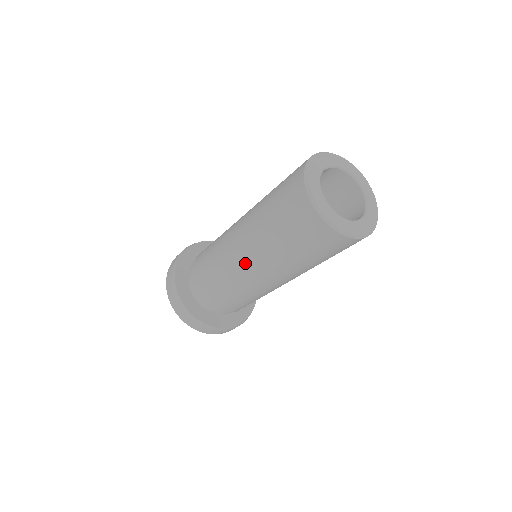
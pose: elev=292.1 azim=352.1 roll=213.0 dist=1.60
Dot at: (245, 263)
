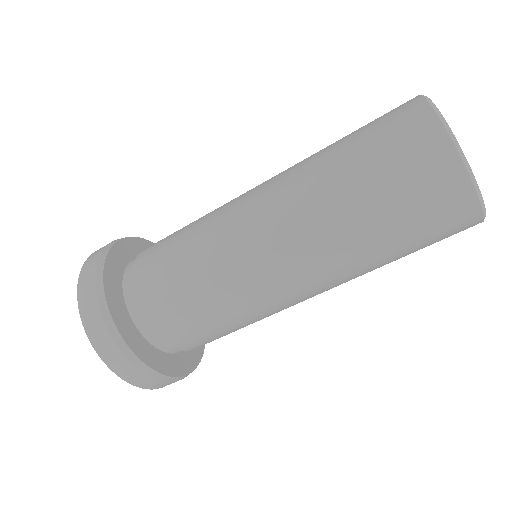
Dot at: (261, 211)
